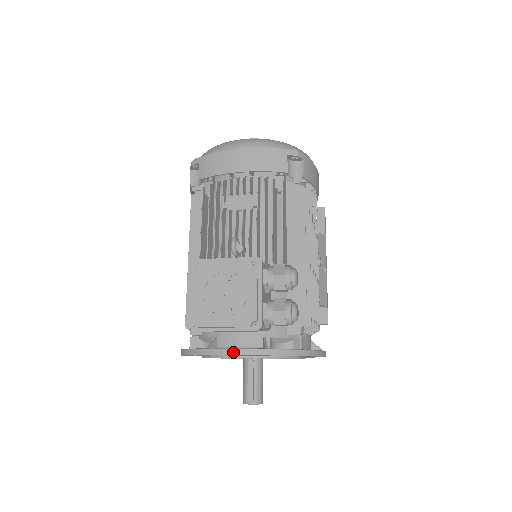
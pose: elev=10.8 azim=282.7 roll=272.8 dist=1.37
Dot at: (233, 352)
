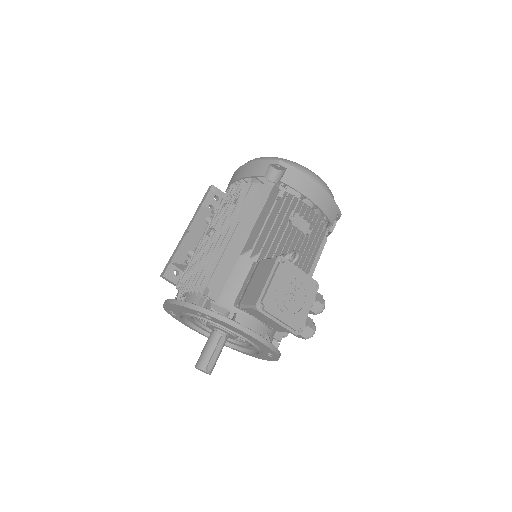
Dot at: (255, 336)
